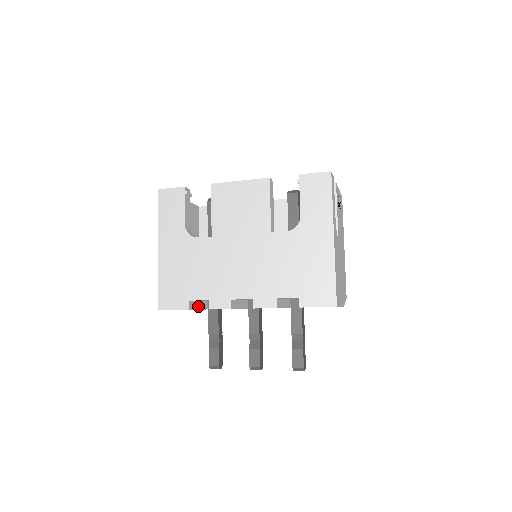
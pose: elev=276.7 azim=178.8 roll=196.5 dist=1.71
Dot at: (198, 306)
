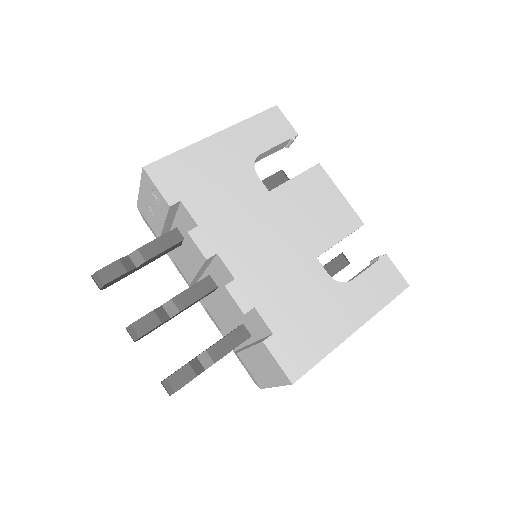
Dot at: (170, 217)
